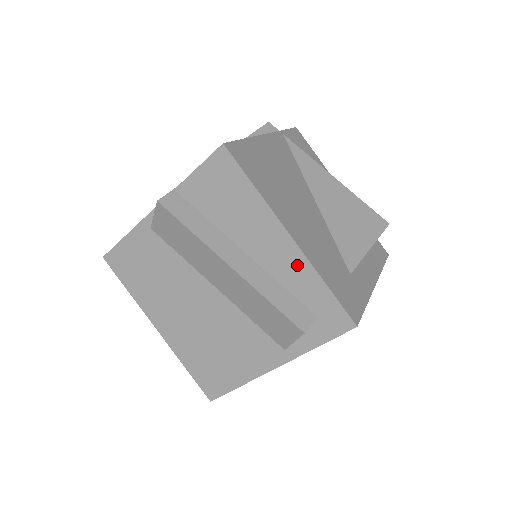
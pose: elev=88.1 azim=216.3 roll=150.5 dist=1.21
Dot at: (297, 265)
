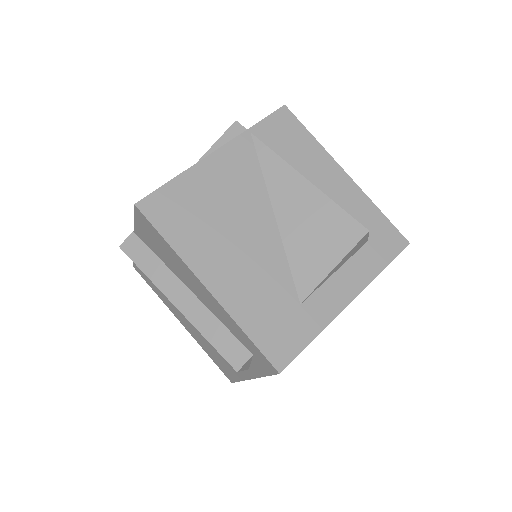
Dot at: (221, 311)
